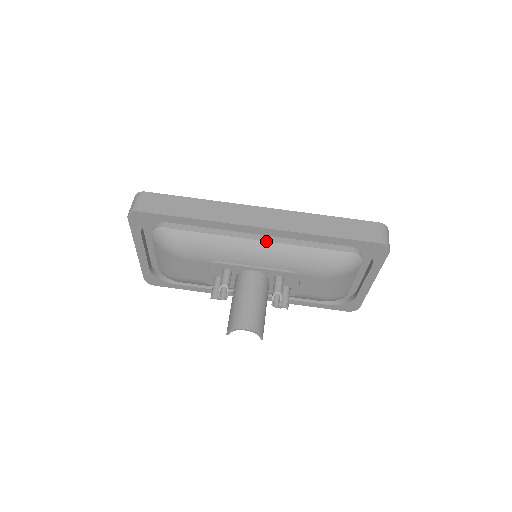
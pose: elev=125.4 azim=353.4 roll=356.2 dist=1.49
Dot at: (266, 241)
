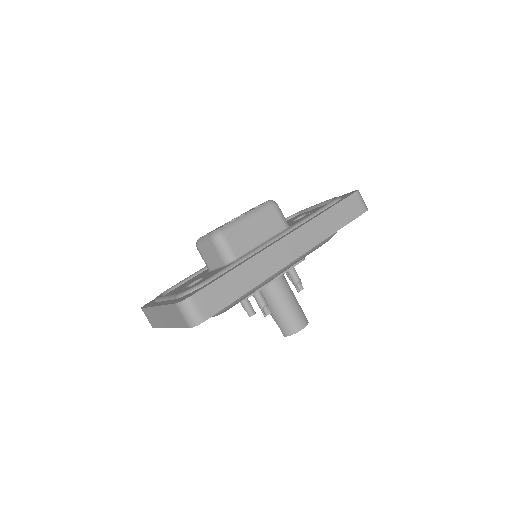
Dot at: occluded
